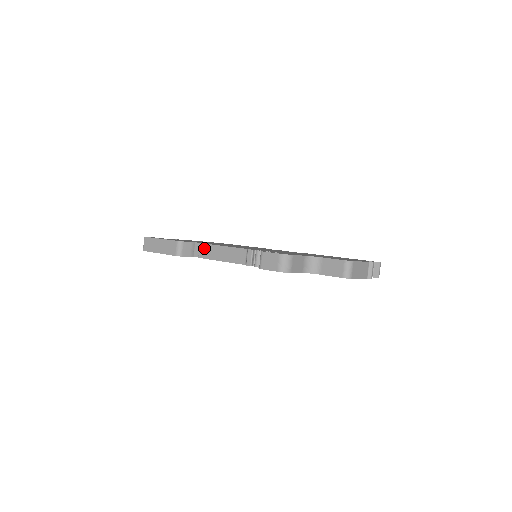
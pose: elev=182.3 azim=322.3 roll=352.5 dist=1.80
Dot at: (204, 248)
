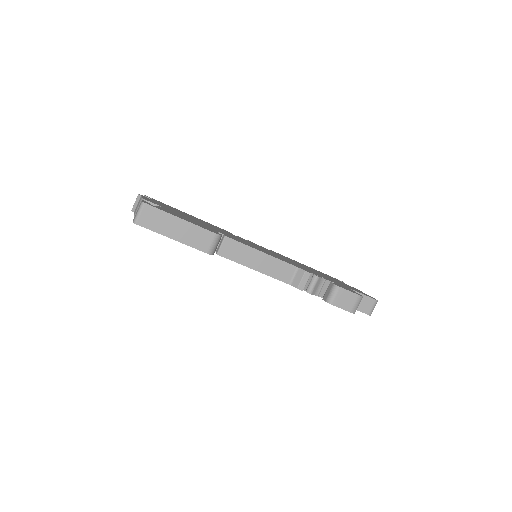
Dot at: (232, 245)
